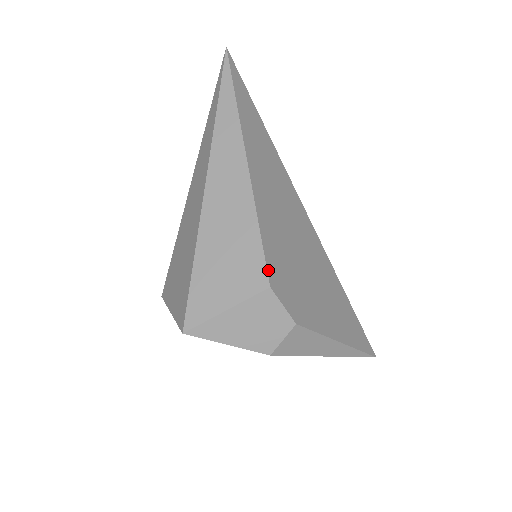
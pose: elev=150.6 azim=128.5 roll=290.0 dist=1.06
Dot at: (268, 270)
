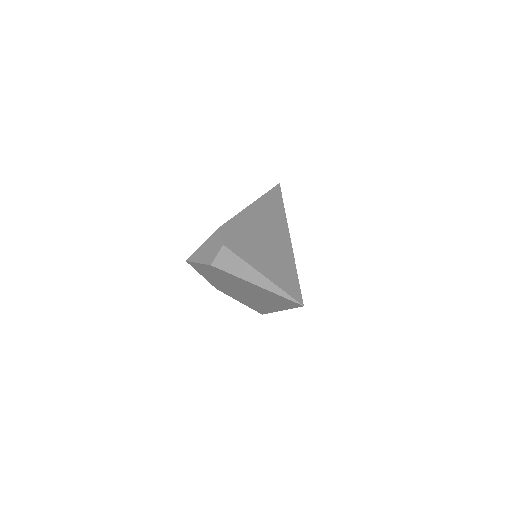
Dot at: (223, 226)
